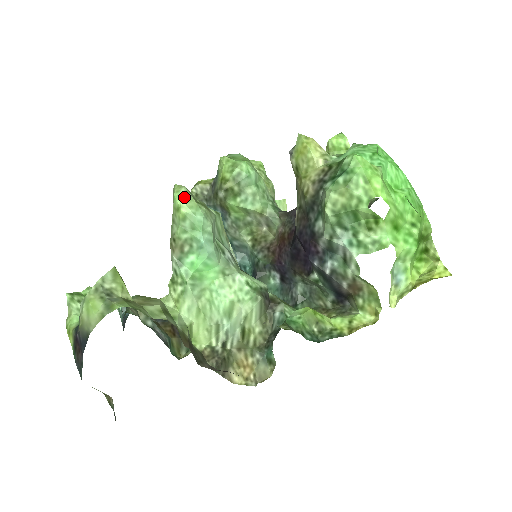
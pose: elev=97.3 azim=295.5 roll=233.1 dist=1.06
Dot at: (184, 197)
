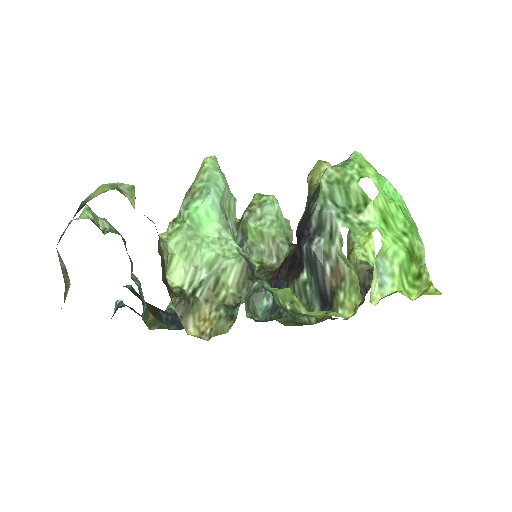
Dot at: (211, 159)
